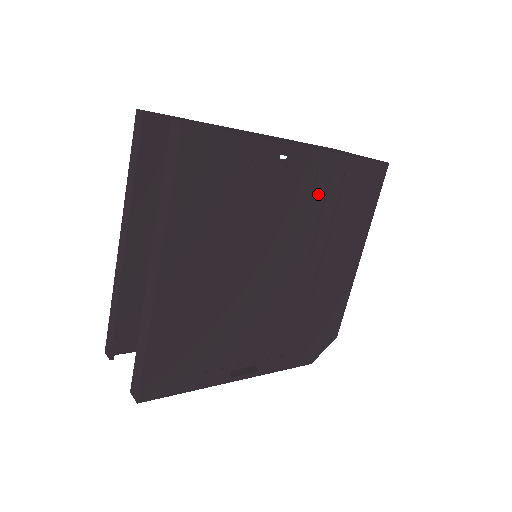
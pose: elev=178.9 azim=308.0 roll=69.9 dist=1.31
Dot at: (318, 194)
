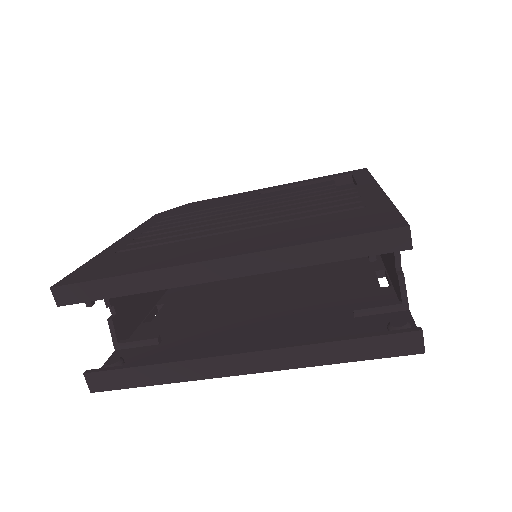
Dot at: occluded
